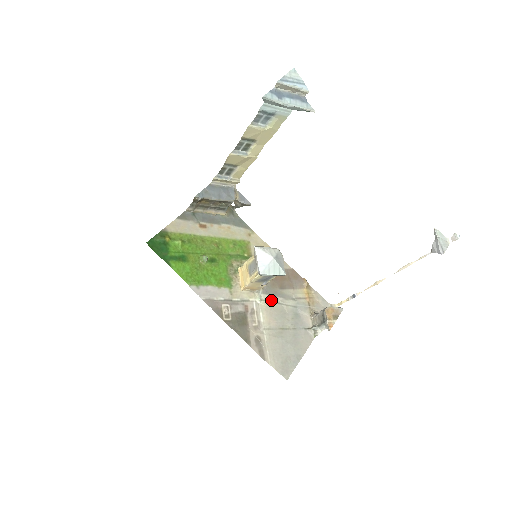
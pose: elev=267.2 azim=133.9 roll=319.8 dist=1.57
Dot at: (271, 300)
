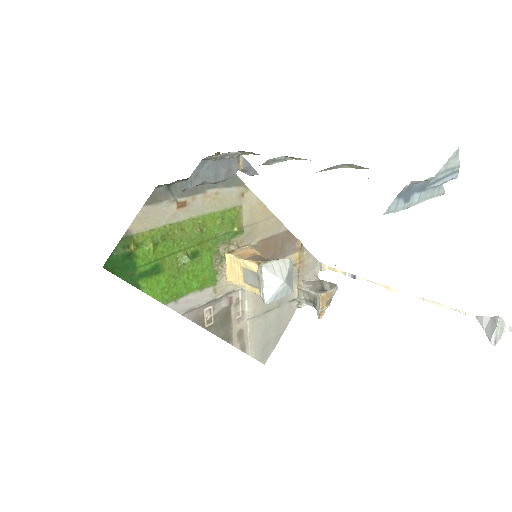
Dot at: occluded
